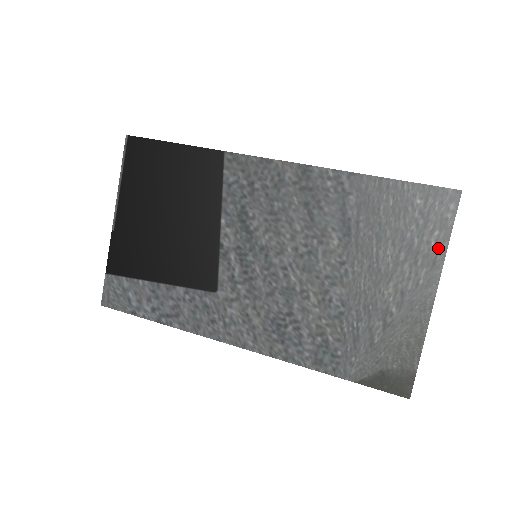
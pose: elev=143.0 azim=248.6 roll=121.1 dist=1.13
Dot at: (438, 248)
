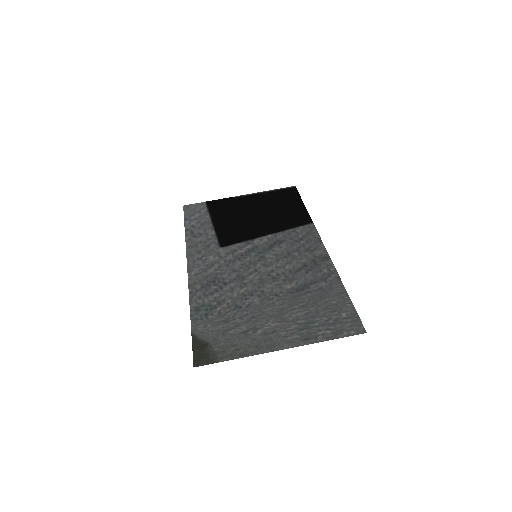
Dot at: (319, 337)
